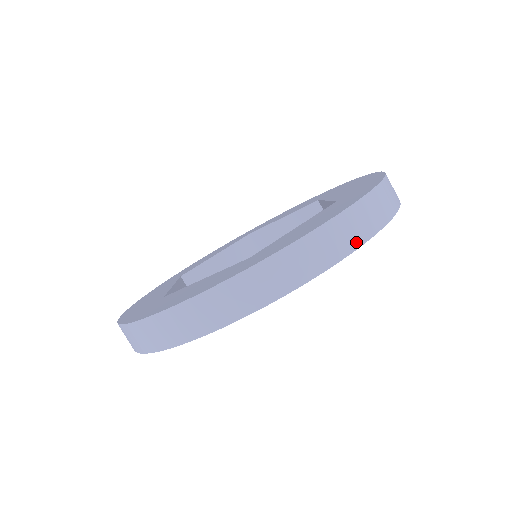
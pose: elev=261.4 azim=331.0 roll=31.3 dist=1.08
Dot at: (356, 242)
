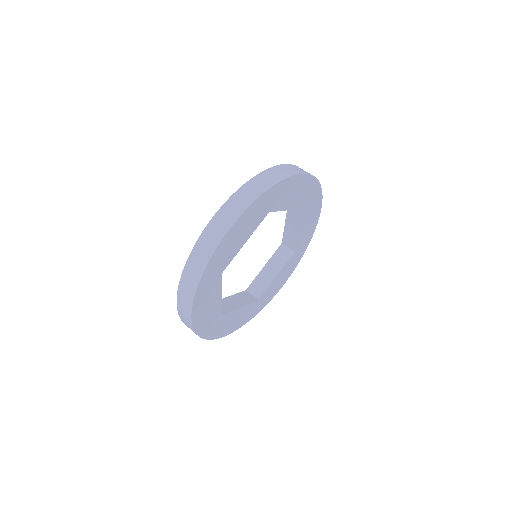
Dot at: (303, 172)
